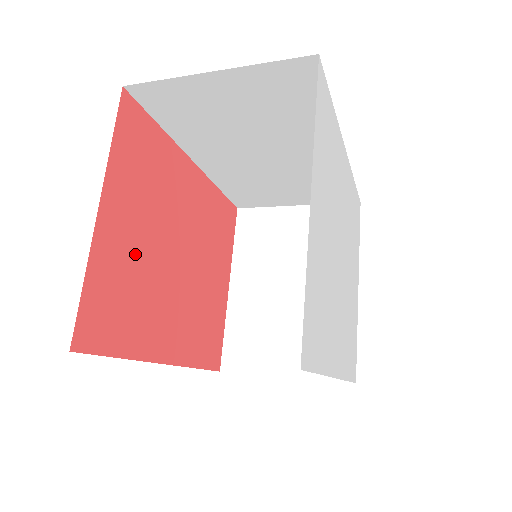
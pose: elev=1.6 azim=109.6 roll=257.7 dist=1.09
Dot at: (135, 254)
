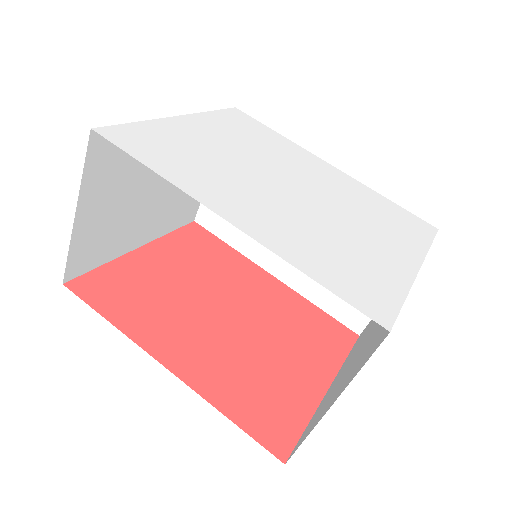
Dot at: (164, 281)
